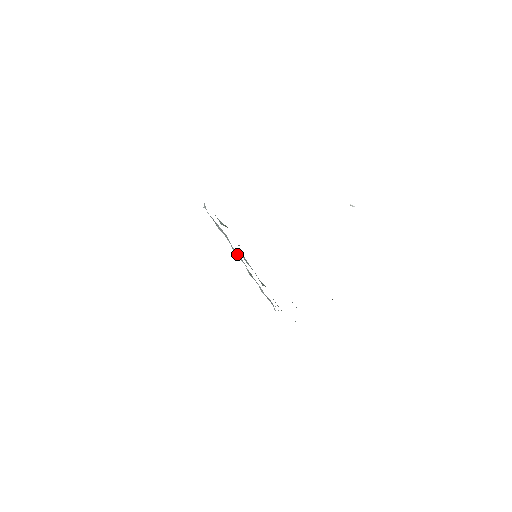
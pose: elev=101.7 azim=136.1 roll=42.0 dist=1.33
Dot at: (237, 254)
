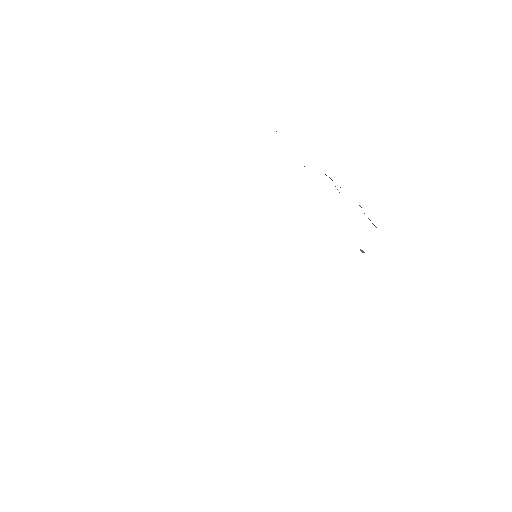
Dot at: occluded
